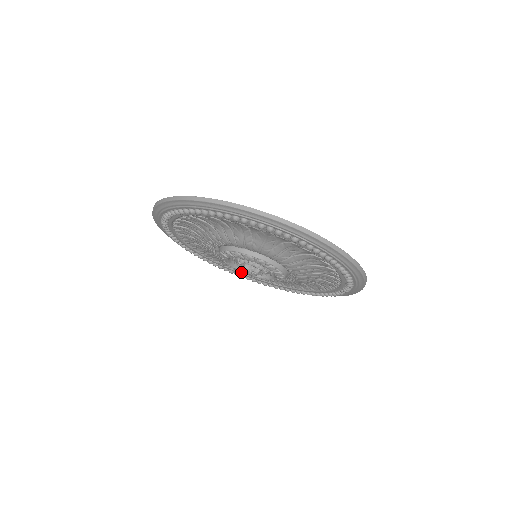
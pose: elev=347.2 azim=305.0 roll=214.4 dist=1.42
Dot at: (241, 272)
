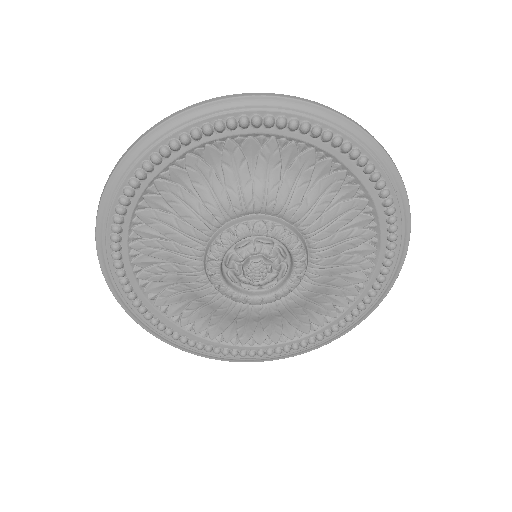
Dot at: (218, 276)
